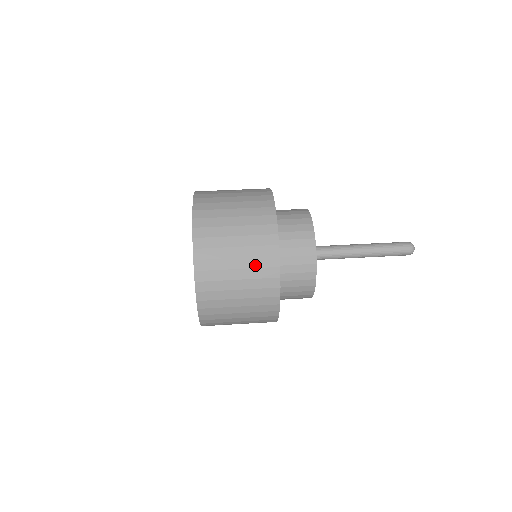
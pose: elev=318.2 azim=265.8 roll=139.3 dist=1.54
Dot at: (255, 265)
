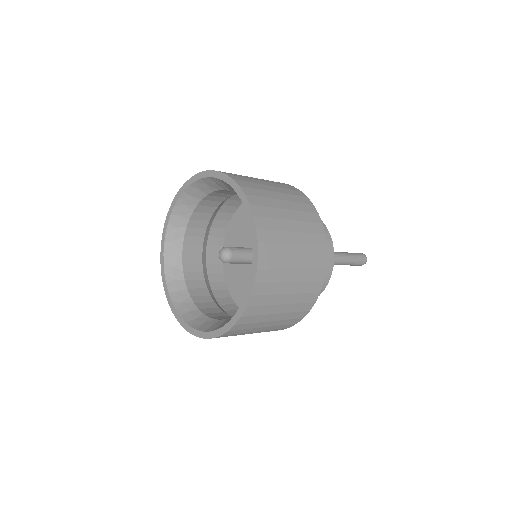
Dot at: (267, 180)
